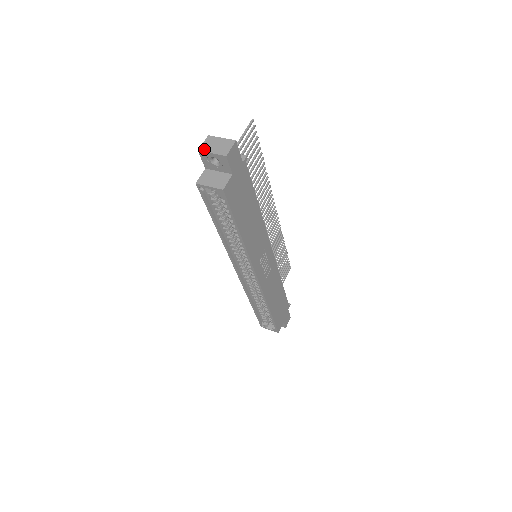
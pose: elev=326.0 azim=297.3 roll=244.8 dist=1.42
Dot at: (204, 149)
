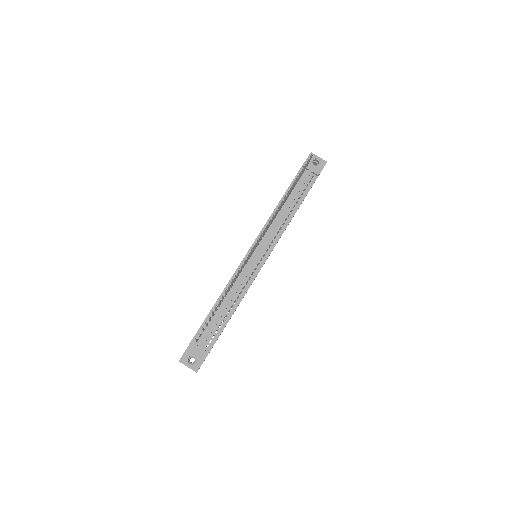
Dot at: occluded
